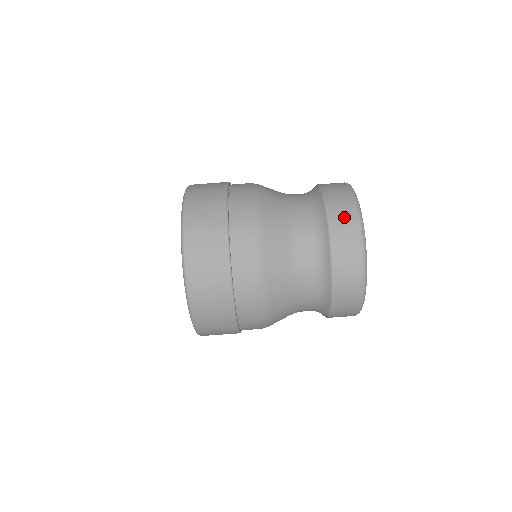
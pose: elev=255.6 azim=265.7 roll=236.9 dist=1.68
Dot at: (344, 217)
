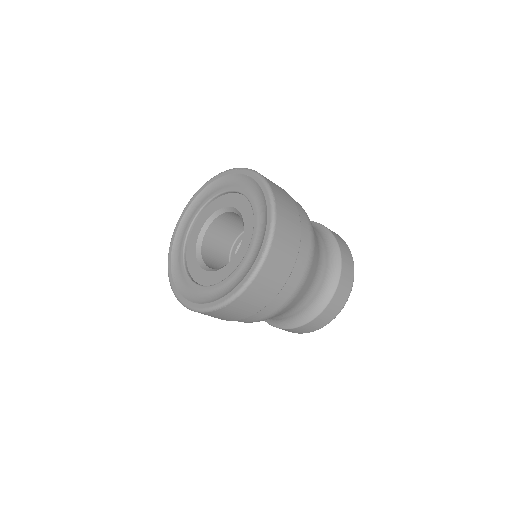
Dot at: (345, 289)
